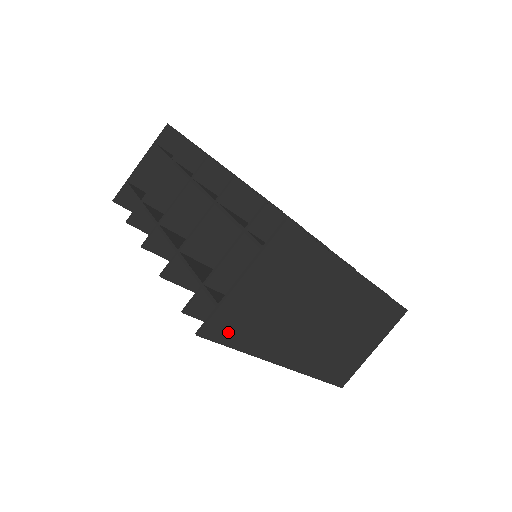
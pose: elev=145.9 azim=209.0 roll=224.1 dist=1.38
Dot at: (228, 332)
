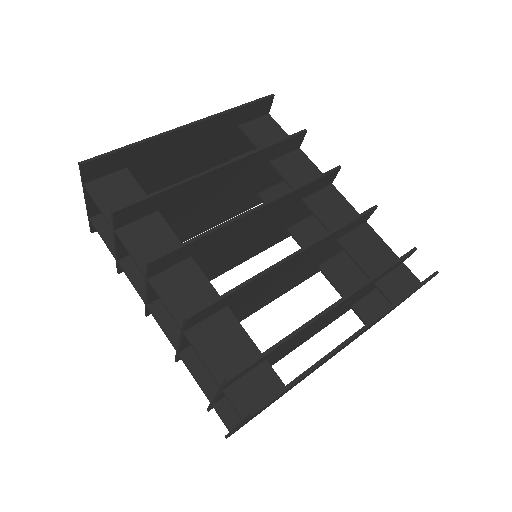
Dot at: occluded
